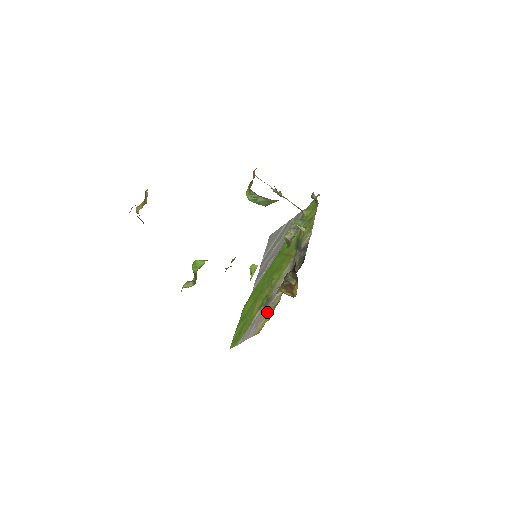
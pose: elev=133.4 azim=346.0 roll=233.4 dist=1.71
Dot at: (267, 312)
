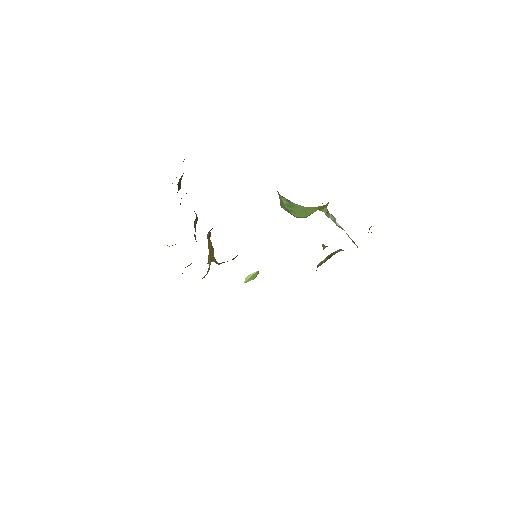
Dot at: occluded
